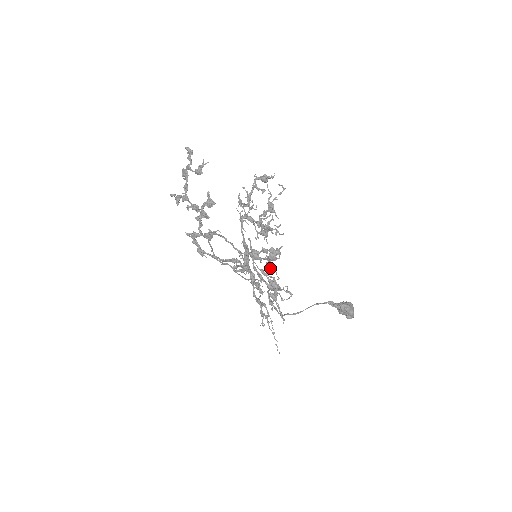
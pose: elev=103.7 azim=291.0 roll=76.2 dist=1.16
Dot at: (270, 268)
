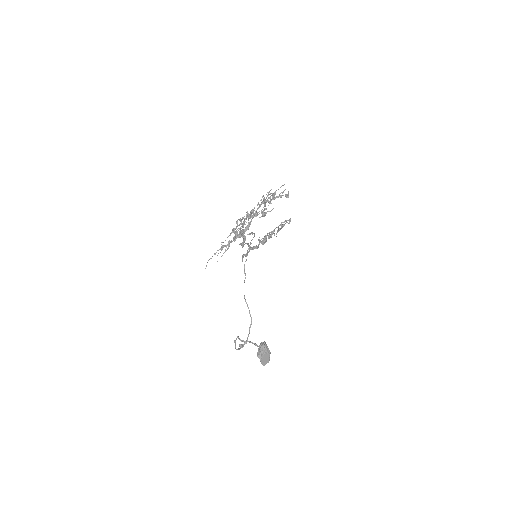
Dot at: occluded
